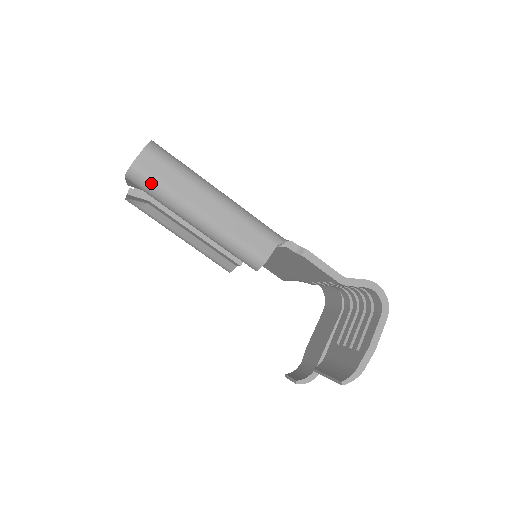
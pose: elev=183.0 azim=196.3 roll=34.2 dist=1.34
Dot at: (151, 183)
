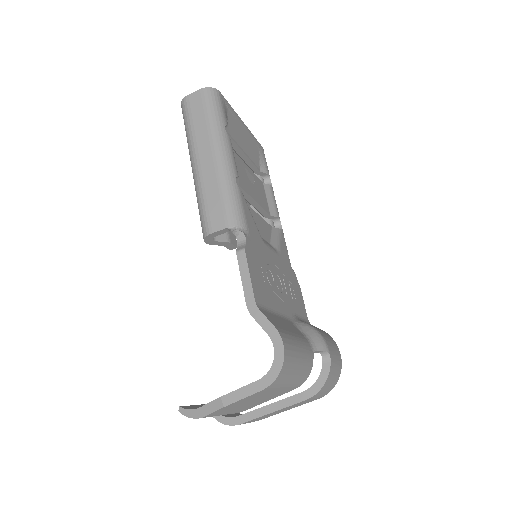
Dot at: (186, 118)
